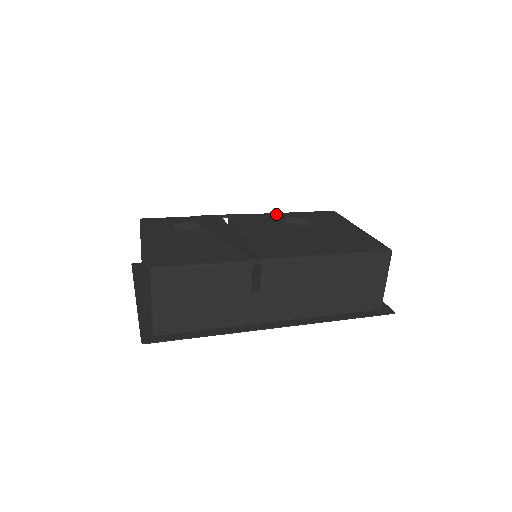
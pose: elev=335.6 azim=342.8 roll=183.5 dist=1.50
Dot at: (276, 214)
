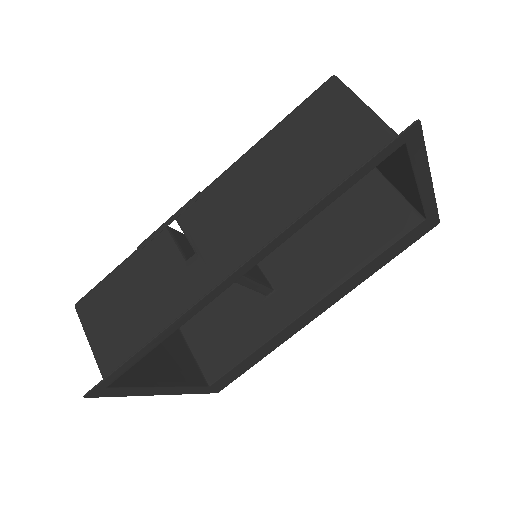
Dot at: occluded
